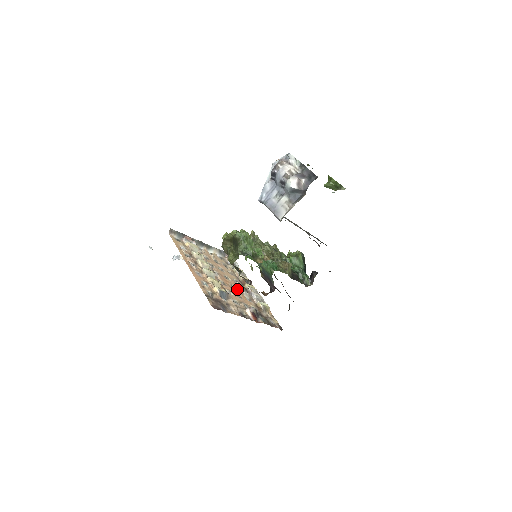
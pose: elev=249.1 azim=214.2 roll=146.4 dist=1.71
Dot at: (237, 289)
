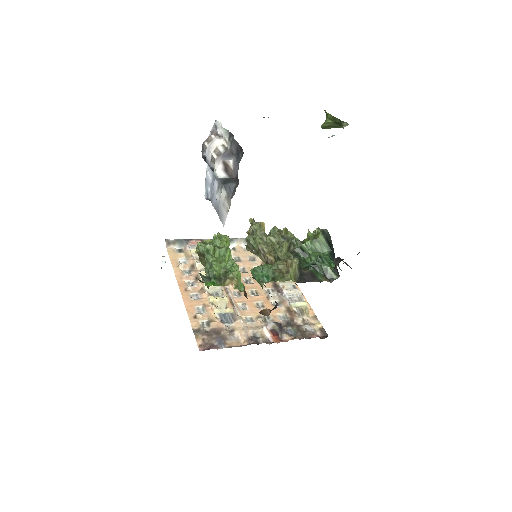
Dot at: (260, 294)
